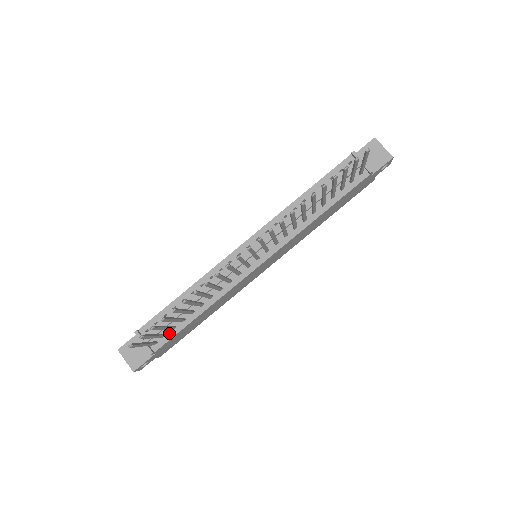
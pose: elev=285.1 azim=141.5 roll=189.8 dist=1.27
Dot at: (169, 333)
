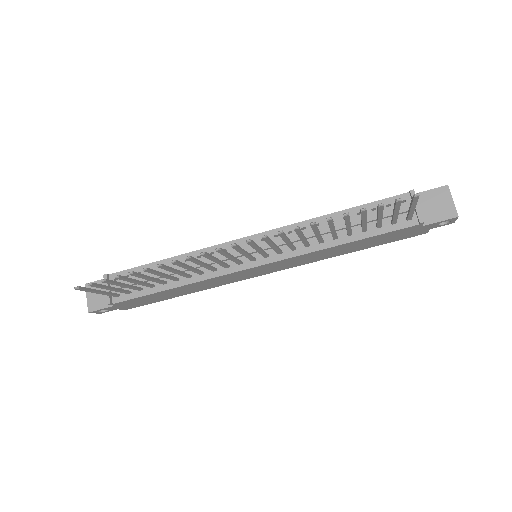
Dot at: (134, 292)
